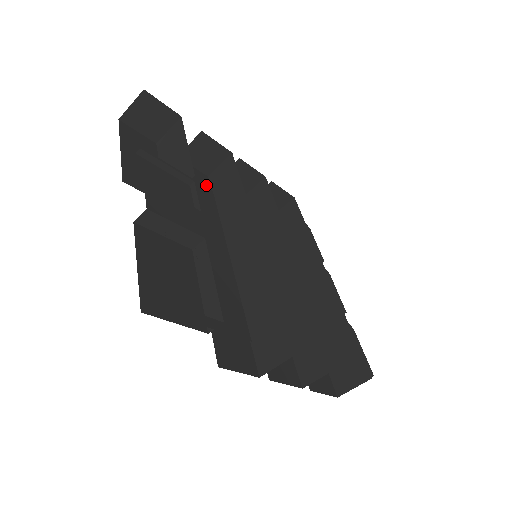
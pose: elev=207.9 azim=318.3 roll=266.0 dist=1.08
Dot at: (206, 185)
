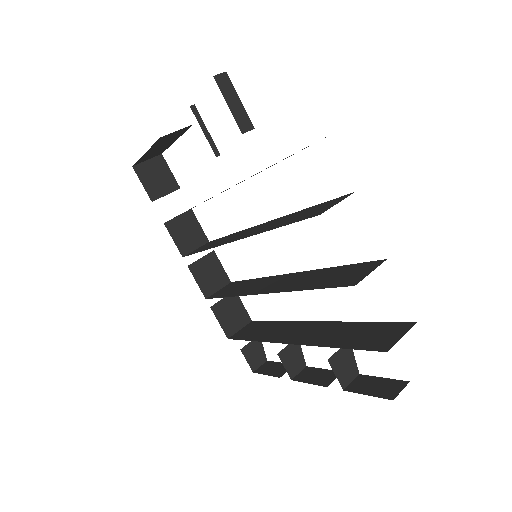
Dot at: occluded
